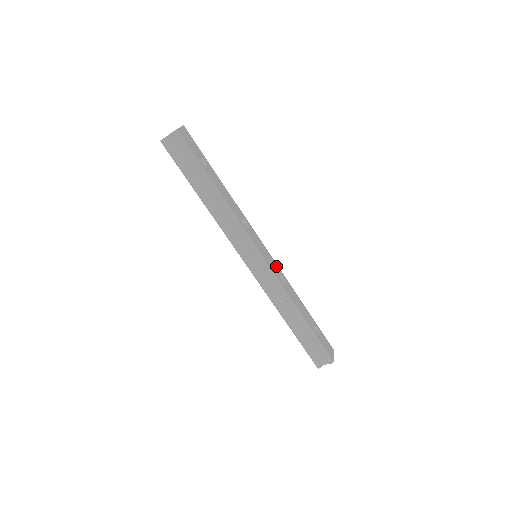
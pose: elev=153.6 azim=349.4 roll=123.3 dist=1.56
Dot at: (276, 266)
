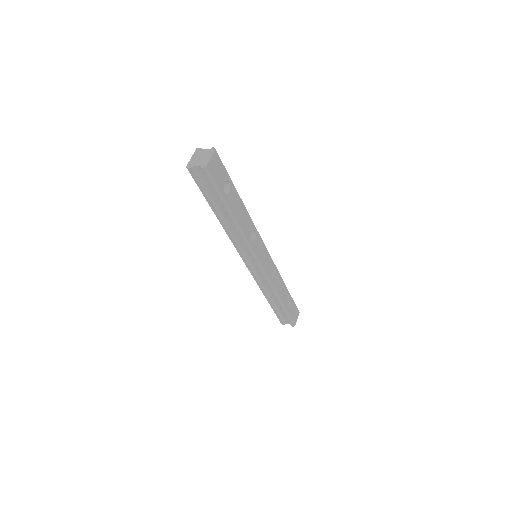
Dot at: (272, 264)
